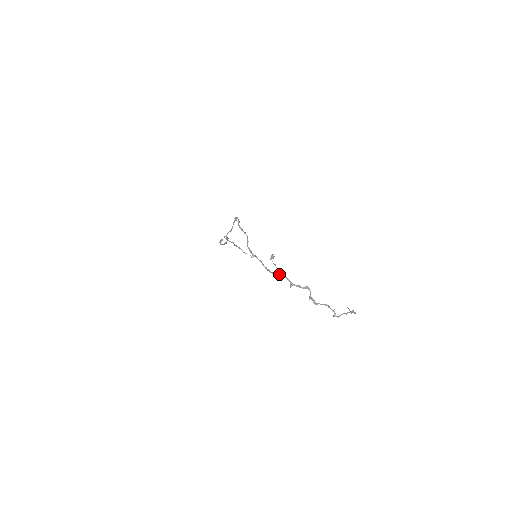
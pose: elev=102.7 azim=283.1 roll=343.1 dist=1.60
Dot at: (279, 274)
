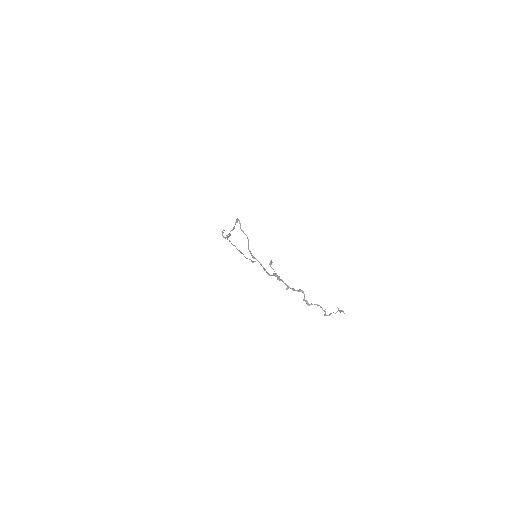
Dot at: (277, 278)
